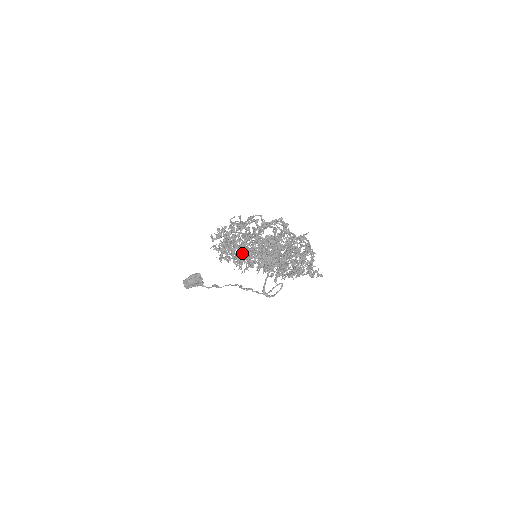
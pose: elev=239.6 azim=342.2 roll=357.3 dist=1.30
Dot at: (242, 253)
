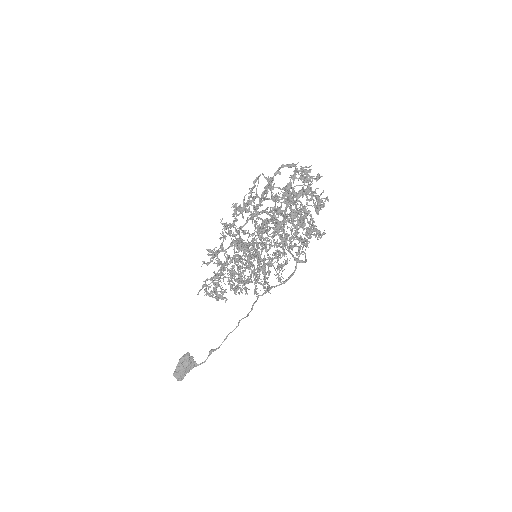
Dot at: (259, 231)
